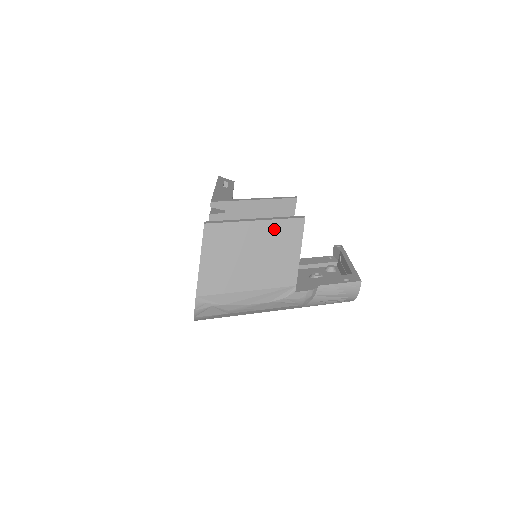
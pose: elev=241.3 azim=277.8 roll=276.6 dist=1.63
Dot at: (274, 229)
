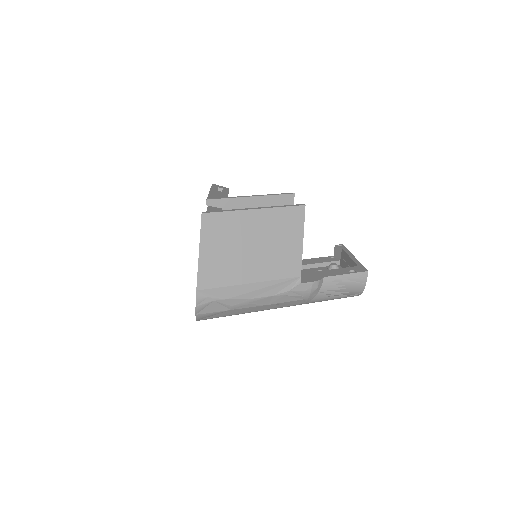
Dot at: (274, 217)
